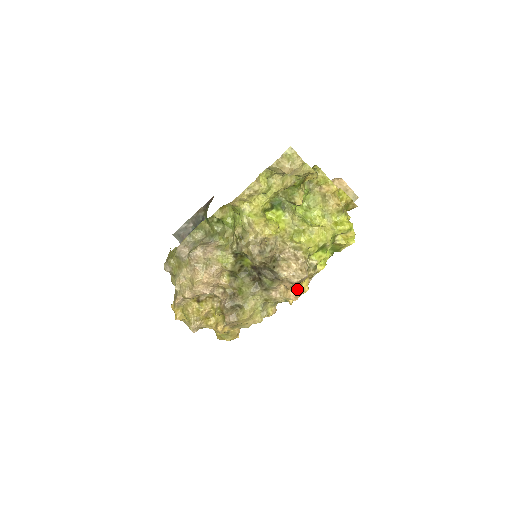
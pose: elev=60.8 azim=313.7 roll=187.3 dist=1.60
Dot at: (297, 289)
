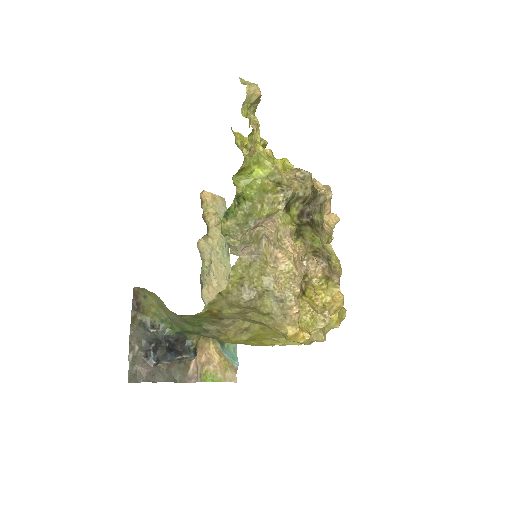
Dot at: occluded
